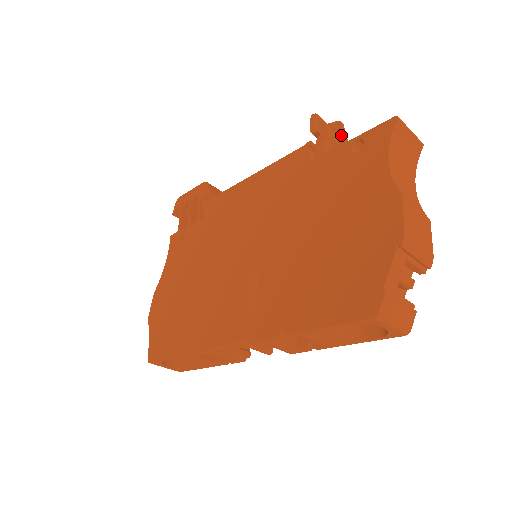
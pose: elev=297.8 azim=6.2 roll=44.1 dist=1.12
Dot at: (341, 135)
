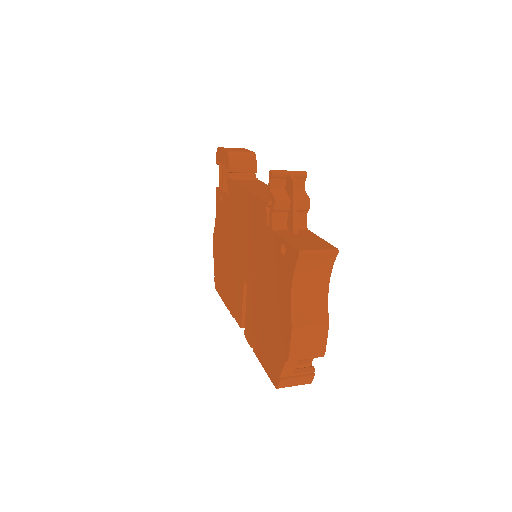
Dot at: (291, 201)
